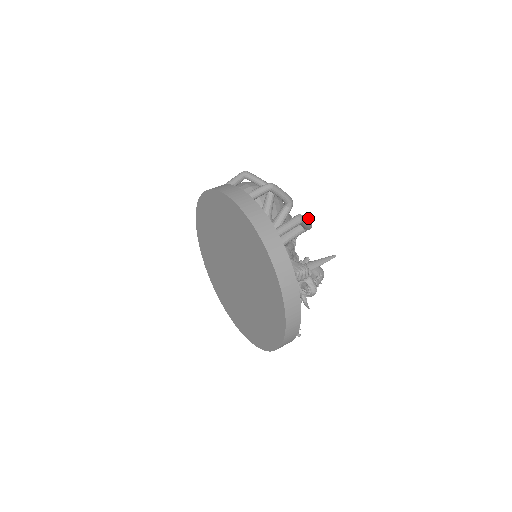
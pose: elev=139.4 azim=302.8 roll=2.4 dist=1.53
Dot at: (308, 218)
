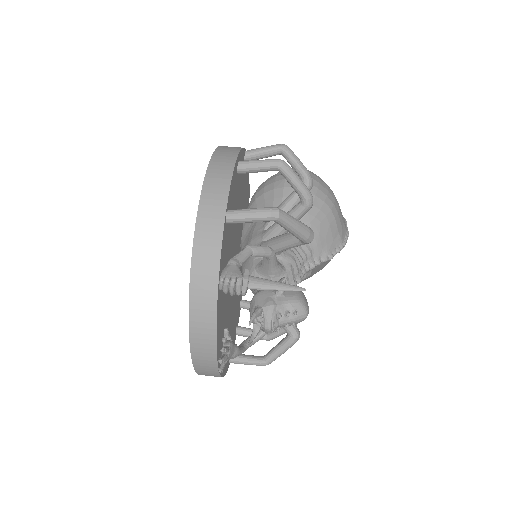
Dot at: (301, 223)
